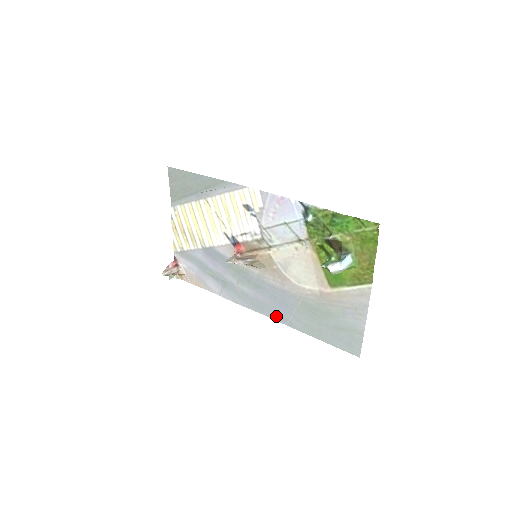
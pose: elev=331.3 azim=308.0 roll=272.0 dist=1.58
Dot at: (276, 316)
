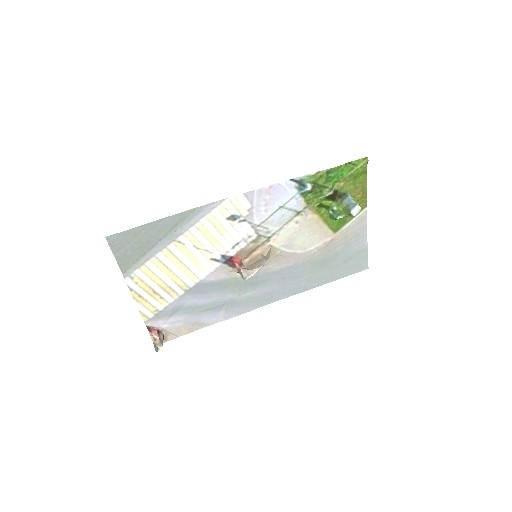
Dot at: (288, 293)
